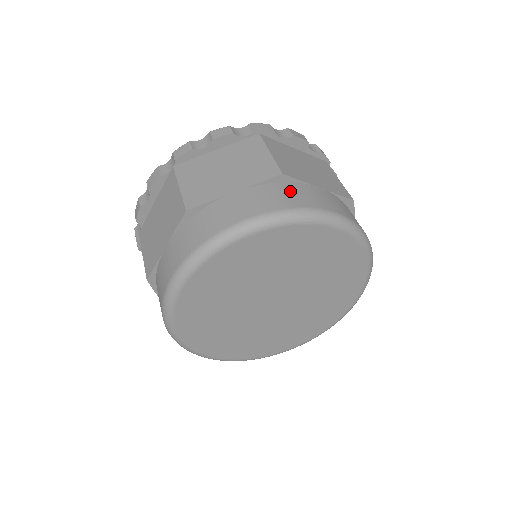
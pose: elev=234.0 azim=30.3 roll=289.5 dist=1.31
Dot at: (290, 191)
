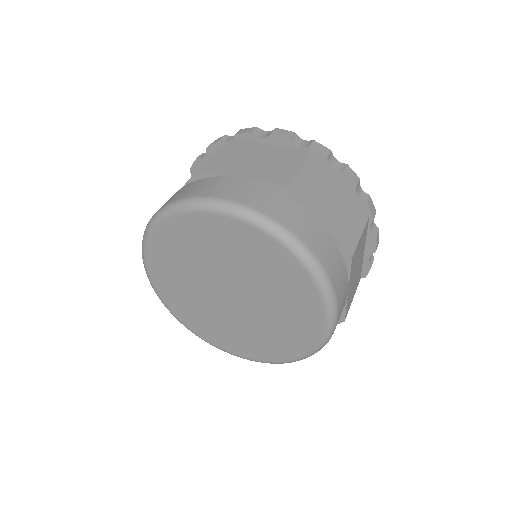
Dot at: (283, 204)
